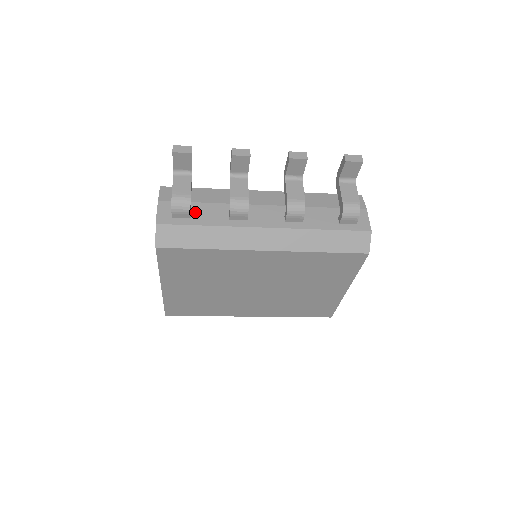
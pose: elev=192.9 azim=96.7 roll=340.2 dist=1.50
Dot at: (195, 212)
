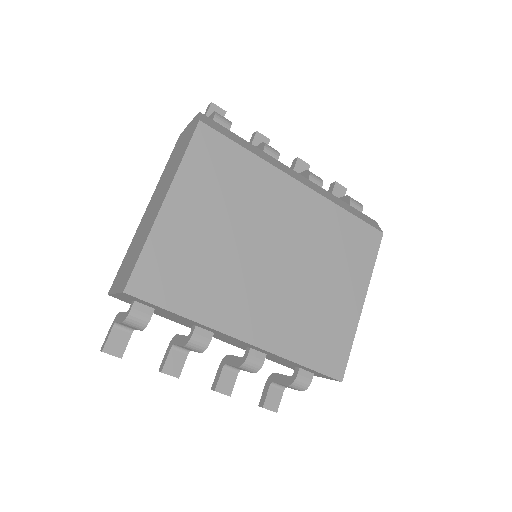
Dot at: occluded
